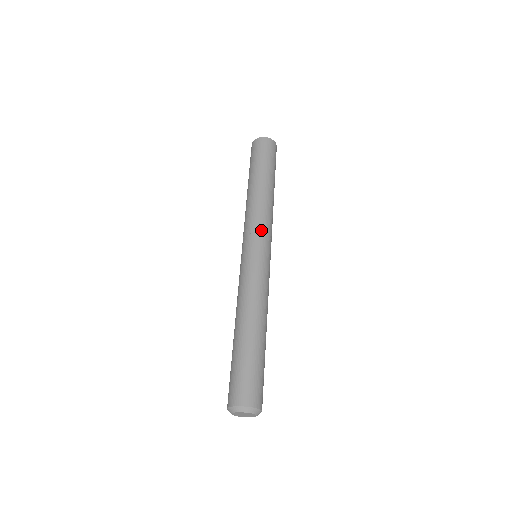
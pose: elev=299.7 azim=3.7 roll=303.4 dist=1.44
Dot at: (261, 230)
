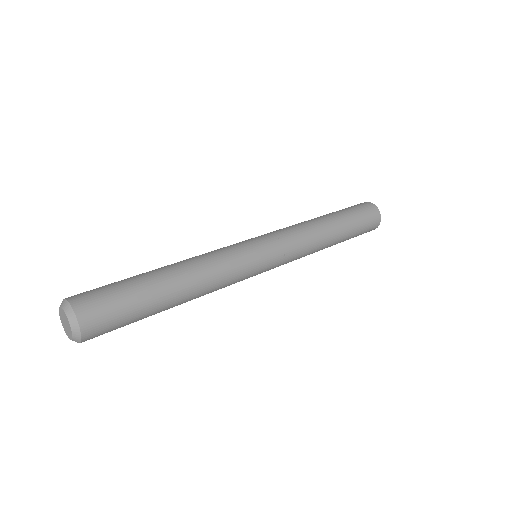
Dot at: (277, 233)
